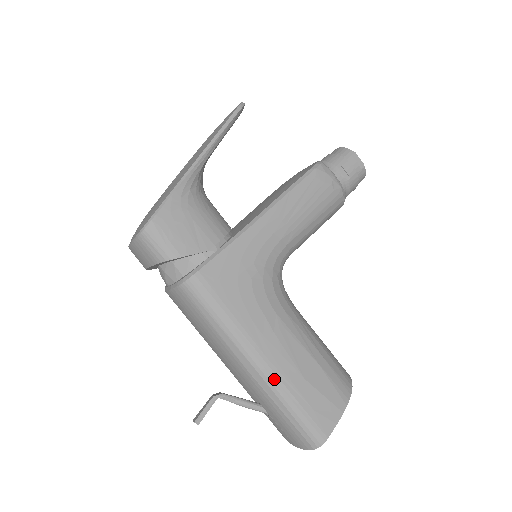
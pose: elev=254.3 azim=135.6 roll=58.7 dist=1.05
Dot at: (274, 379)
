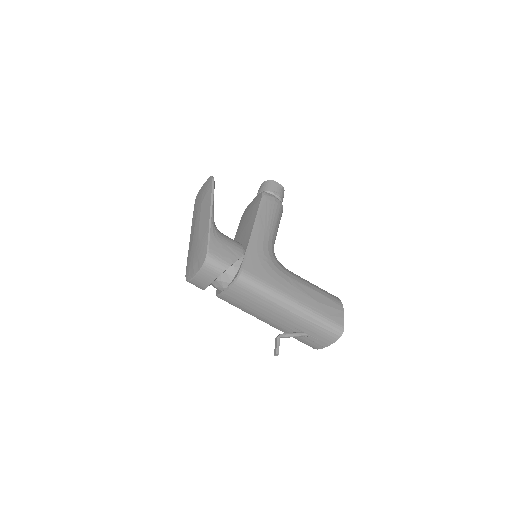
Dot at: (305, 308)
